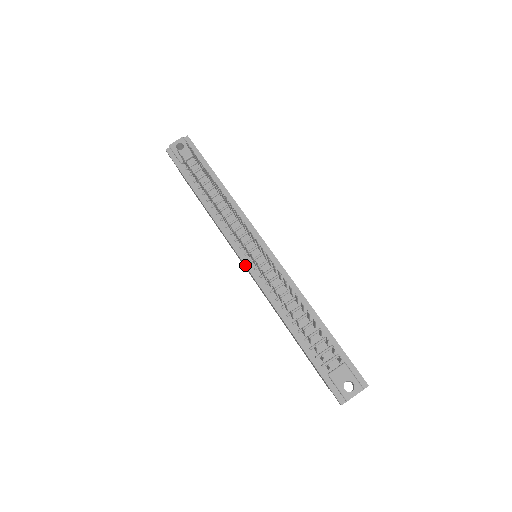
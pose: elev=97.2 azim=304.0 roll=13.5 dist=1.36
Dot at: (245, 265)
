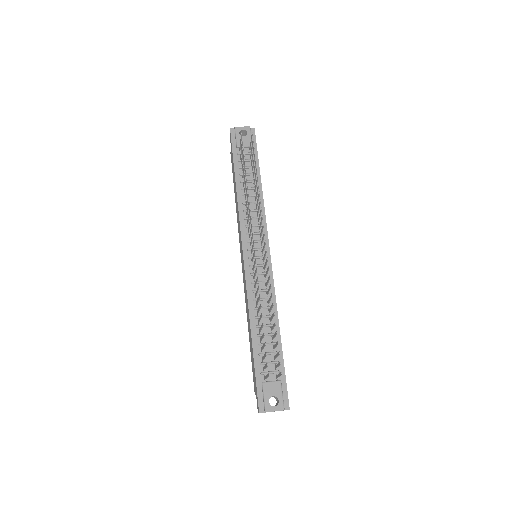
Dot at: (244, 258)
